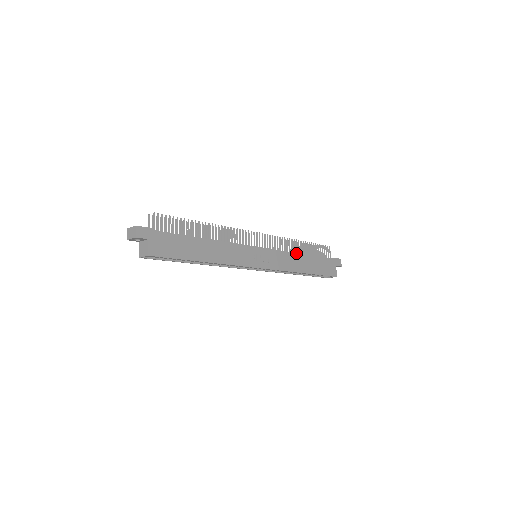
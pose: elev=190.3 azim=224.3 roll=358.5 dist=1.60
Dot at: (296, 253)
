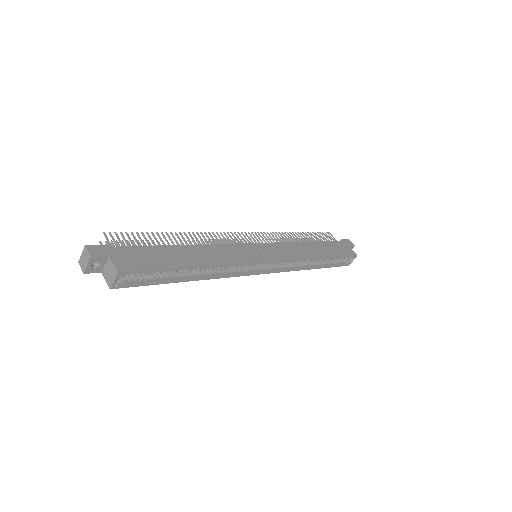
Dot at: (298, 242)
